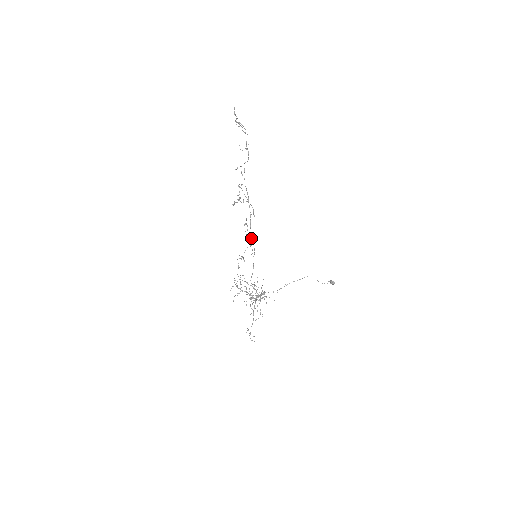
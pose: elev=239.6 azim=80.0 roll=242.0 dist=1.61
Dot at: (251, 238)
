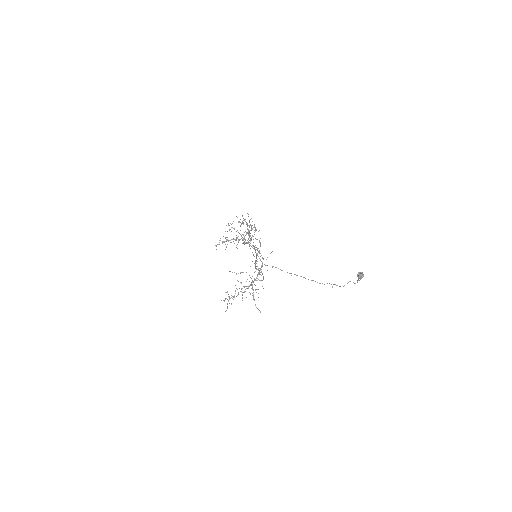
Dot at: occluded
